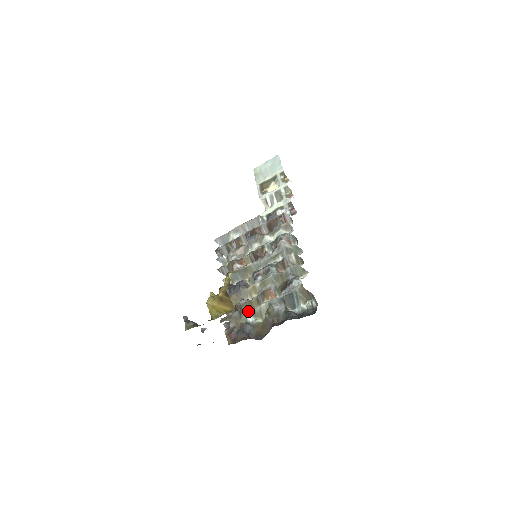
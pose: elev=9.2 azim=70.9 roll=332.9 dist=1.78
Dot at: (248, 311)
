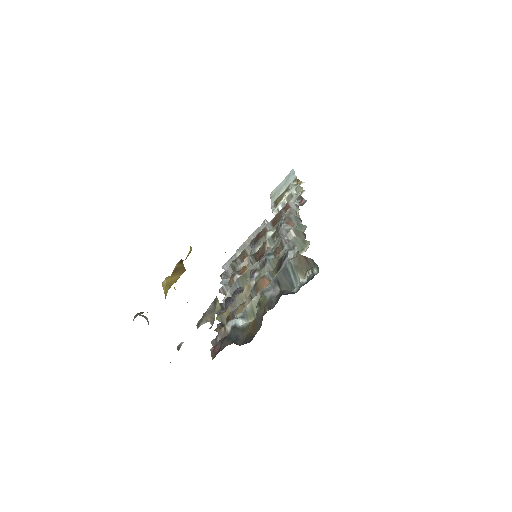
Dot at: occluded
